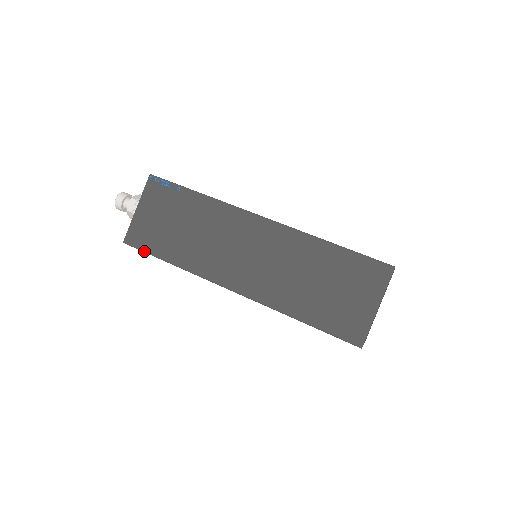
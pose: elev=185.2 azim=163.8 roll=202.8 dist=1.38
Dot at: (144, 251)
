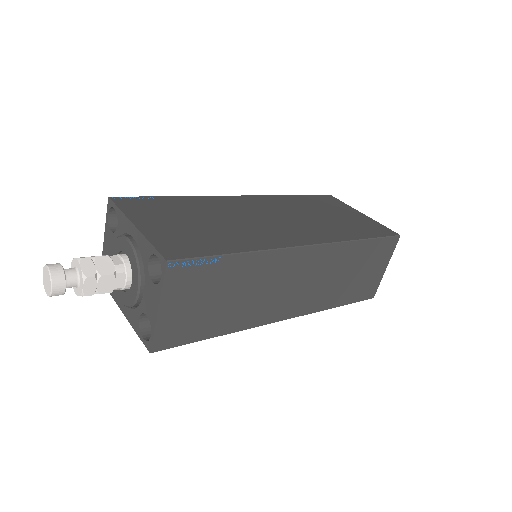
Dot at: occluded
